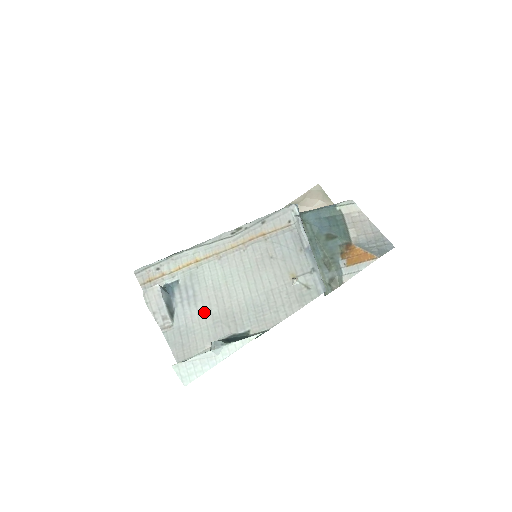
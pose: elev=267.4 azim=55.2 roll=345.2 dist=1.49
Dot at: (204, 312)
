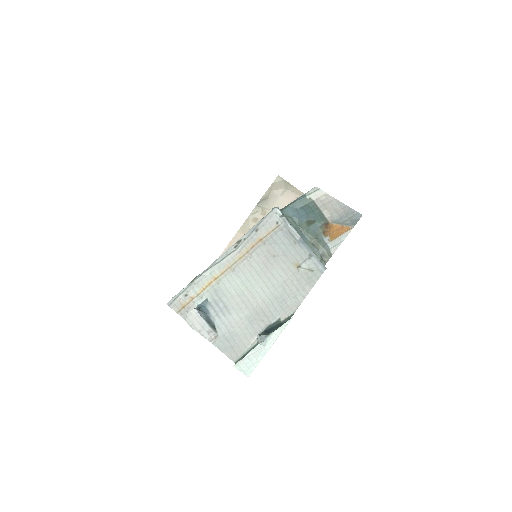
Dot at: (239, 317)
